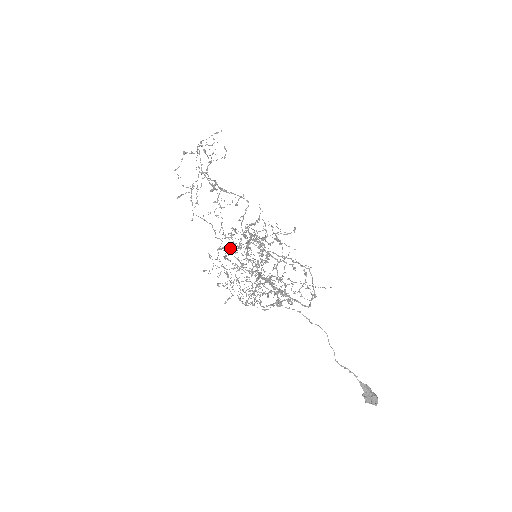
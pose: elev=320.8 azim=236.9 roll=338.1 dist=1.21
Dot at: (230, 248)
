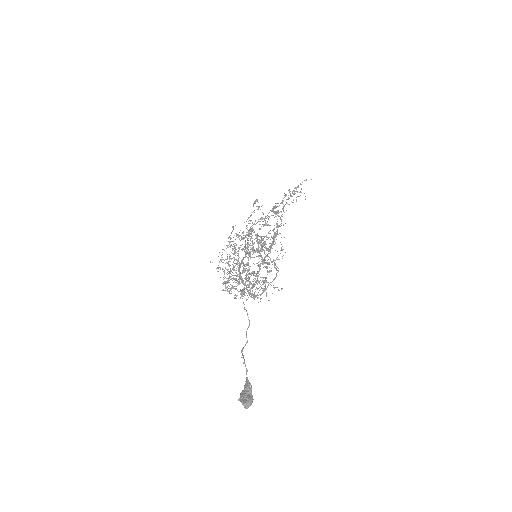
Dot at: occluded
